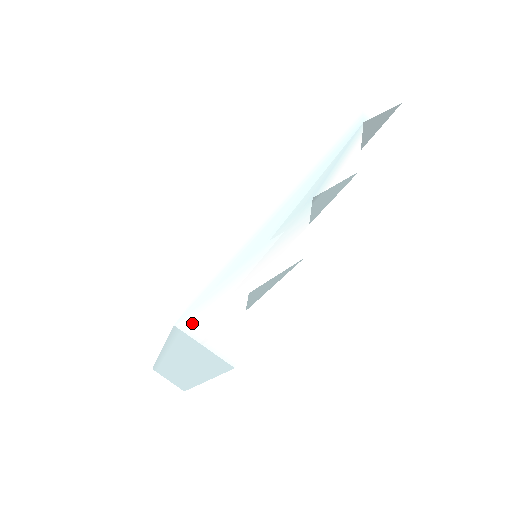
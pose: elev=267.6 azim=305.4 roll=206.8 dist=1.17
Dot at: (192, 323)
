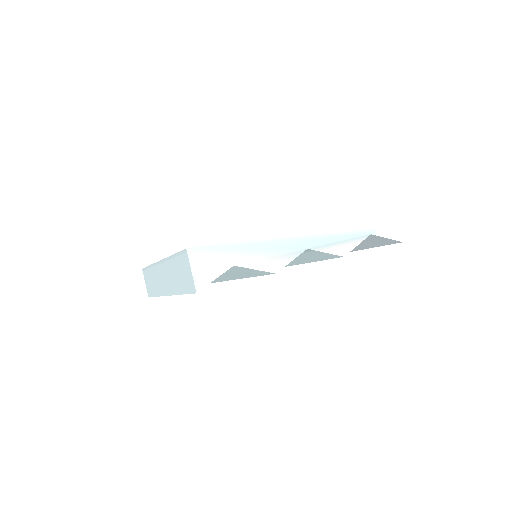
Dot at: (195, 255)
